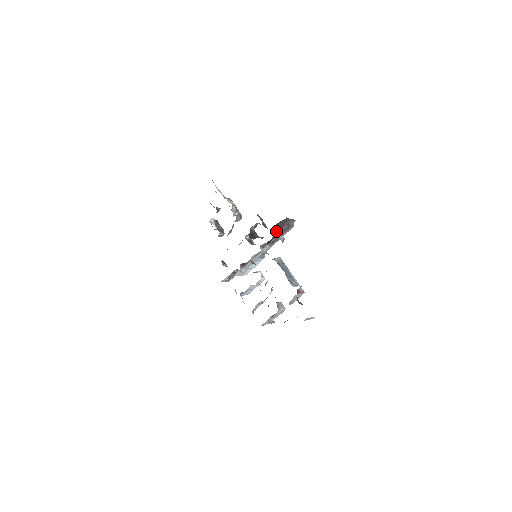
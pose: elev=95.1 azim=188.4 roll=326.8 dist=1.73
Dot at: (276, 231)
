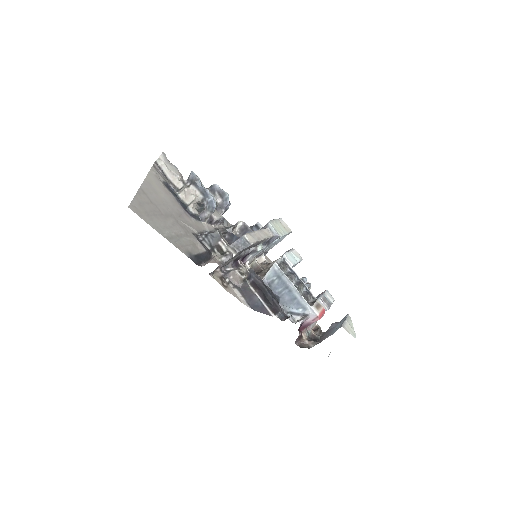
Dot at: occluded
